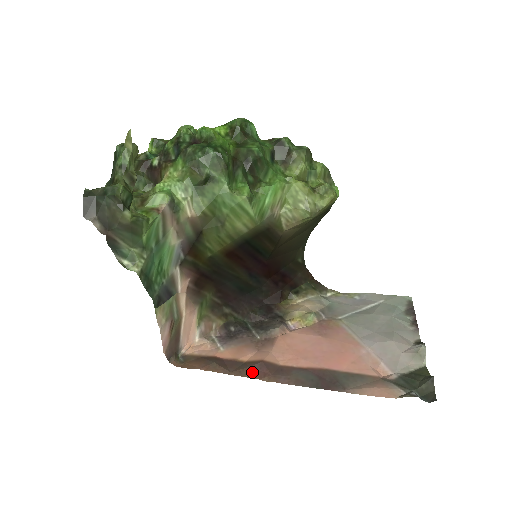
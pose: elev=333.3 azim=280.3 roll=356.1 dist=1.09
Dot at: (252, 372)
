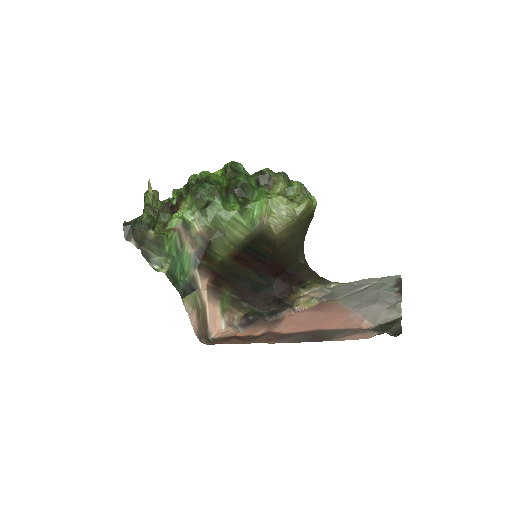
Dot at: (261, 340)
